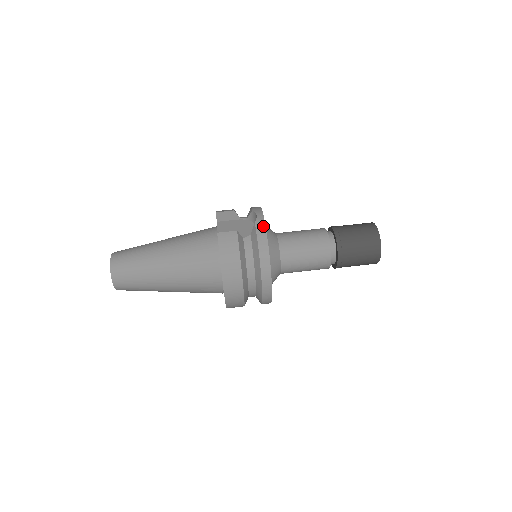
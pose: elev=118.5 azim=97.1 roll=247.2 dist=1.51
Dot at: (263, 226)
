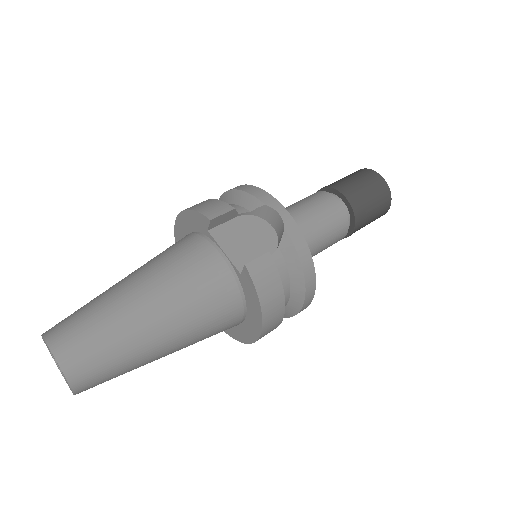
Dot at: (298, 232)
